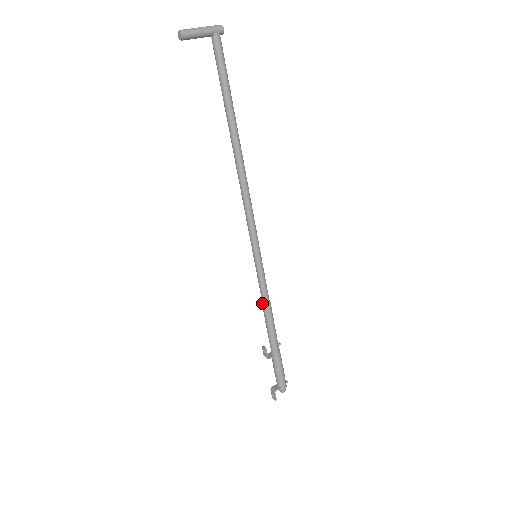
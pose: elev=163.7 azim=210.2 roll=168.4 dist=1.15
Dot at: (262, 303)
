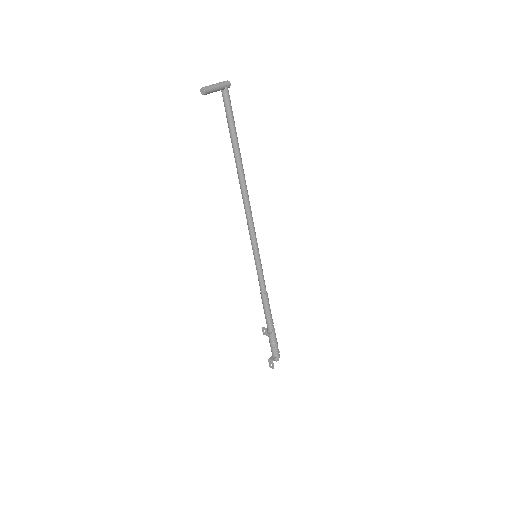
Dot at: (260, 293)
